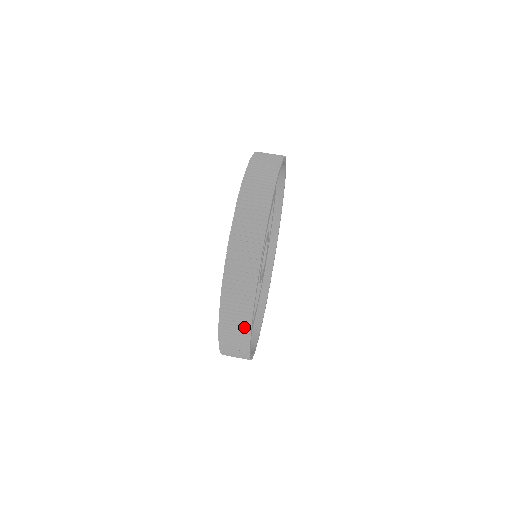
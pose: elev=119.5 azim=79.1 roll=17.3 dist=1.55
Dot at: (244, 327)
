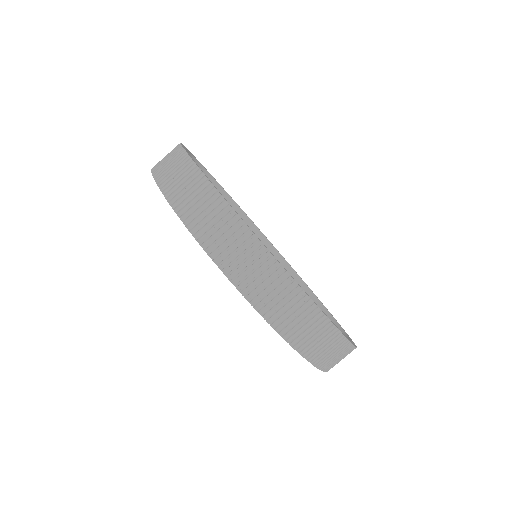
Dot at: occluded
